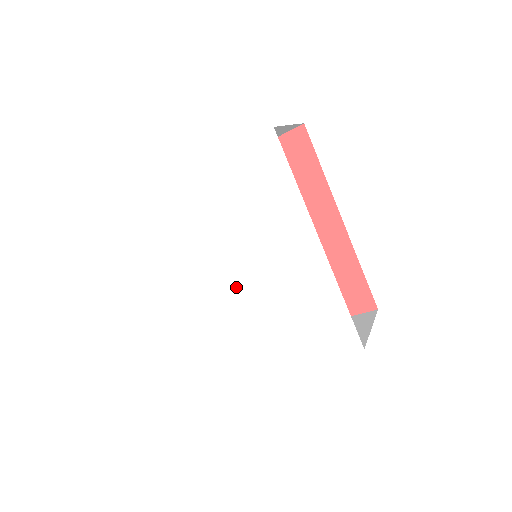
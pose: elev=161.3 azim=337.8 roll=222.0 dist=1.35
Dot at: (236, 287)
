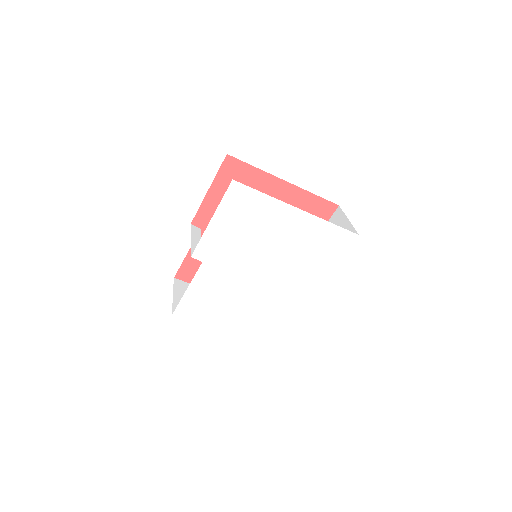
Dot at: (248, 280)
